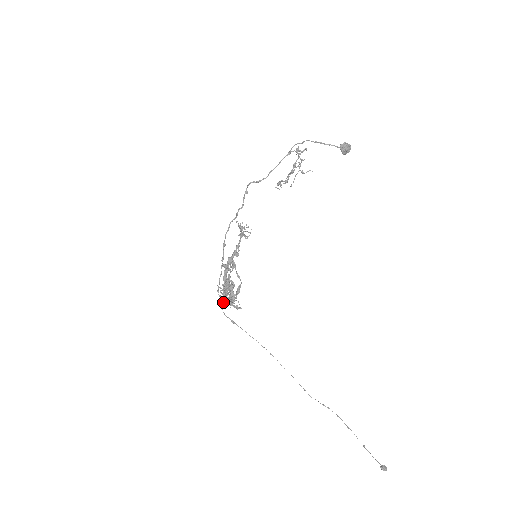
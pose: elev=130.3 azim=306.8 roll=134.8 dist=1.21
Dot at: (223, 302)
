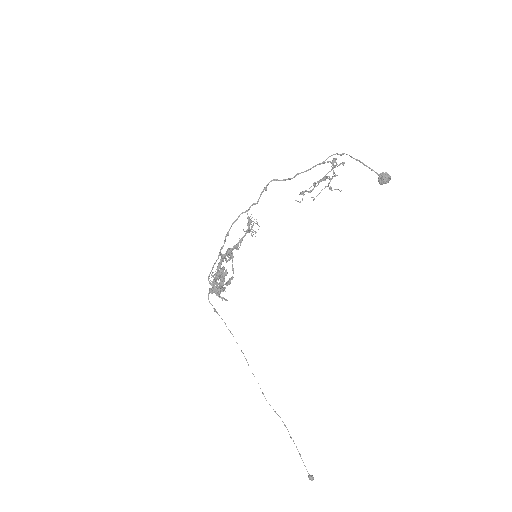
Dot at: (210, 291)
